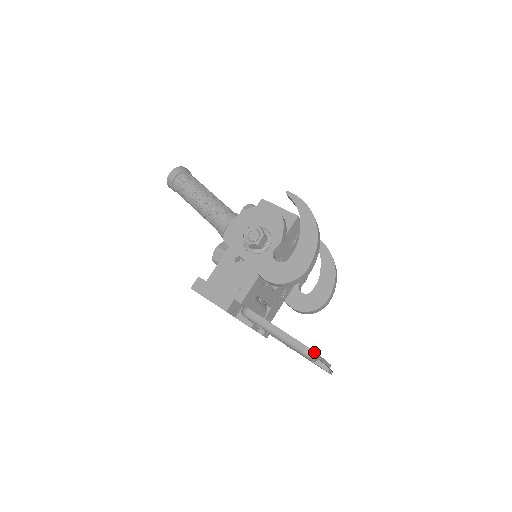
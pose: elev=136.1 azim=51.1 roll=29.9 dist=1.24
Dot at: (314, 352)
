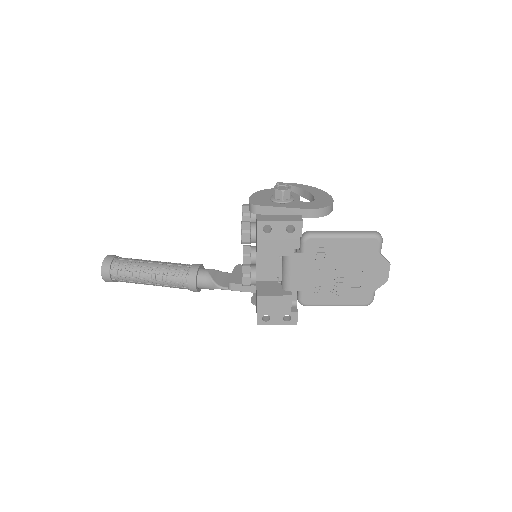
Dot at: (380, 235)
